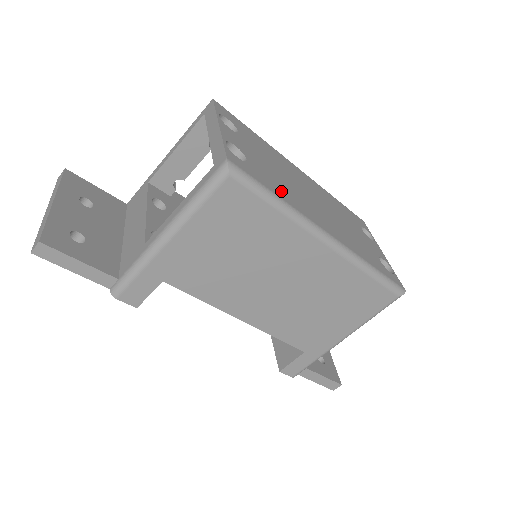
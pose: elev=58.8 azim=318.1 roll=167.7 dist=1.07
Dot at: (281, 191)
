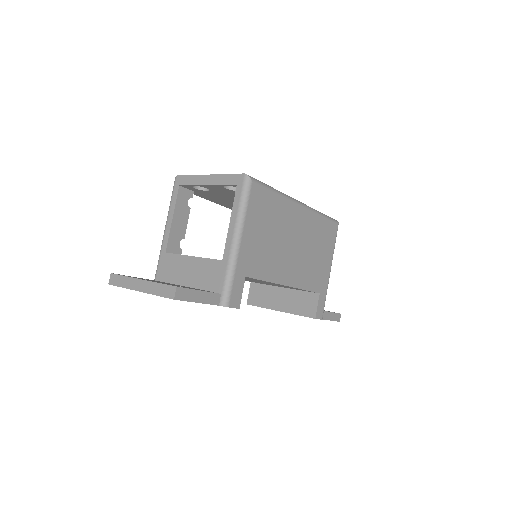
Dot at: occluded
